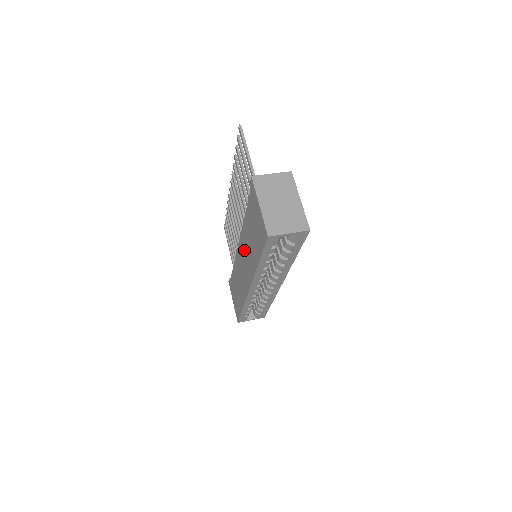
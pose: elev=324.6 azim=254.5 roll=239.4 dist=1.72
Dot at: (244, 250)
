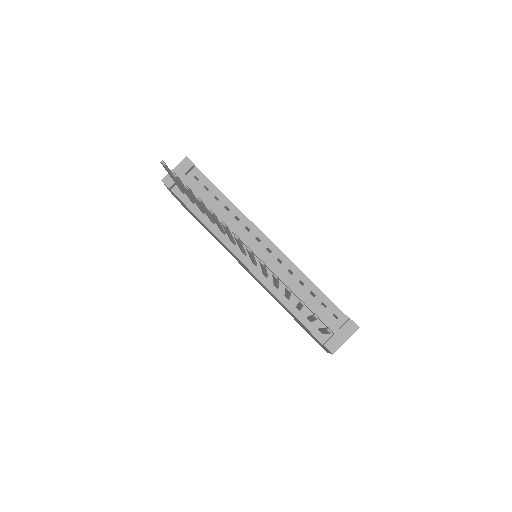
Dot at: occluded
